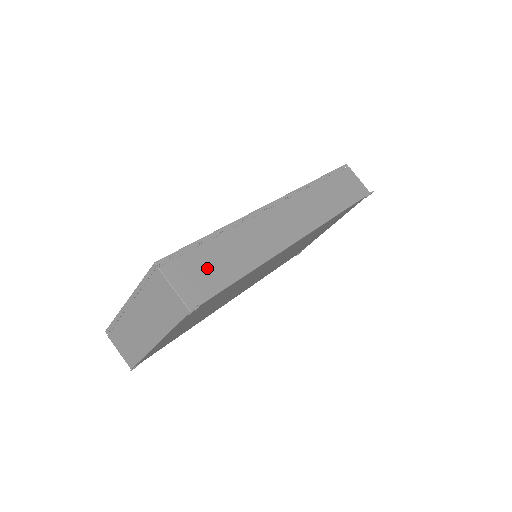
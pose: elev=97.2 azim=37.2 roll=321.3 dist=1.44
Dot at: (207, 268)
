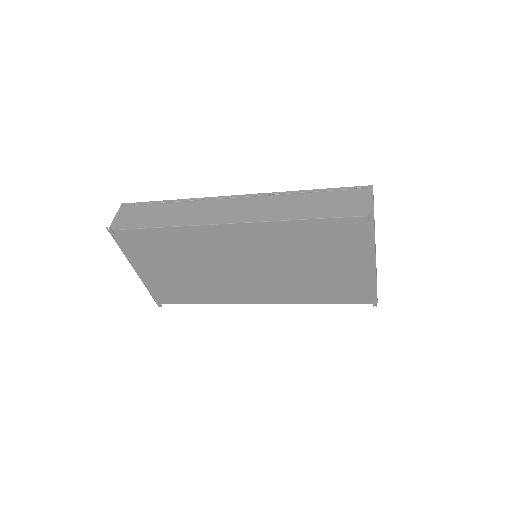
Dot at: (142, 215)
